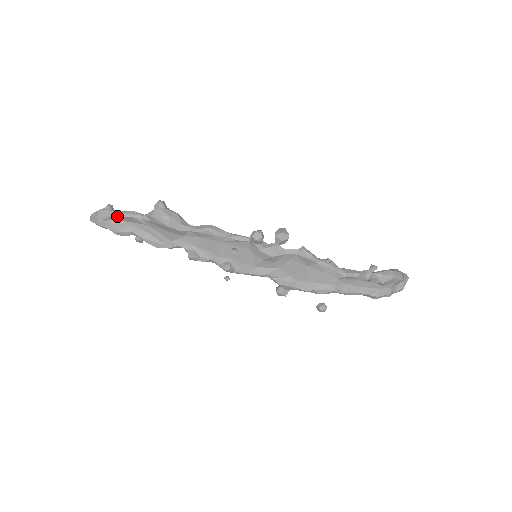
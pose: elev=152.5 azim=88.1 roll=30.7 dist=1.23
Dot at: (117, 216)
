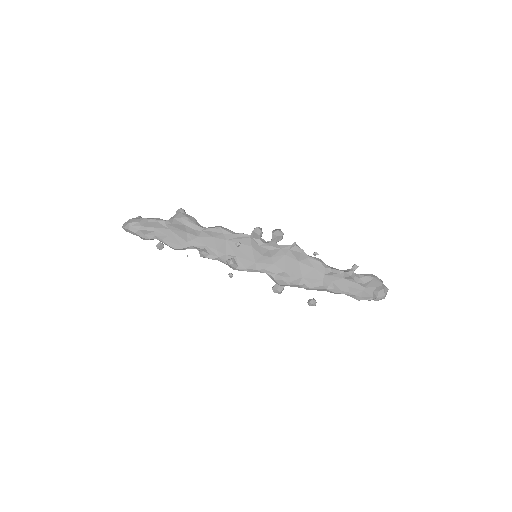
Dot at: (145, 221)
